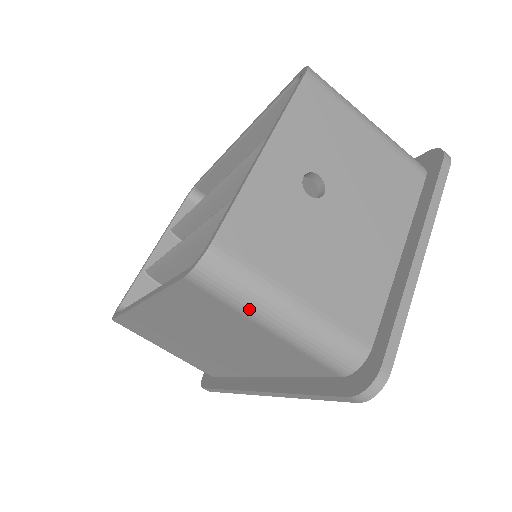
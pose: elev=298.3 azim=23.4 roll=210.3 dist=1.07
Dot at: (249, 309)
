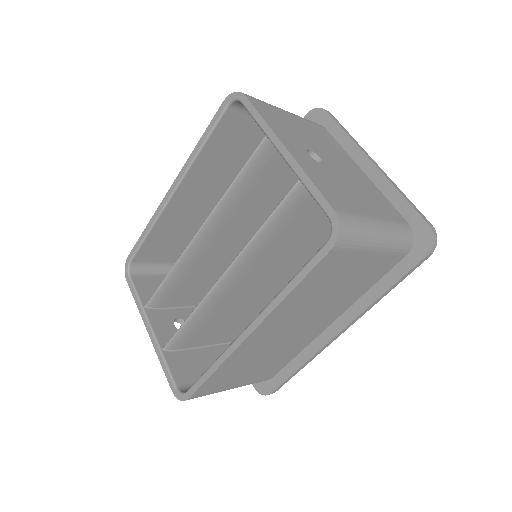
Dot at: (366, 243)
